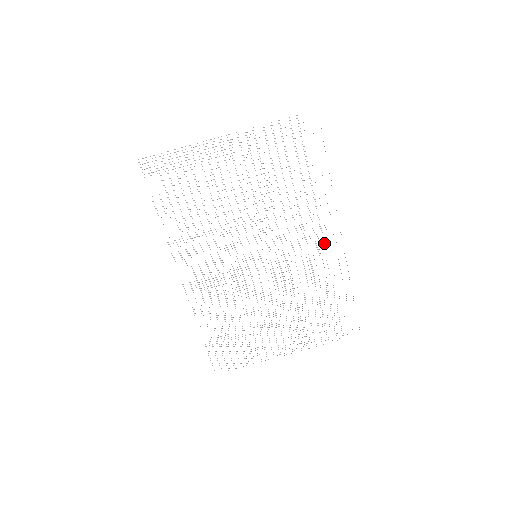
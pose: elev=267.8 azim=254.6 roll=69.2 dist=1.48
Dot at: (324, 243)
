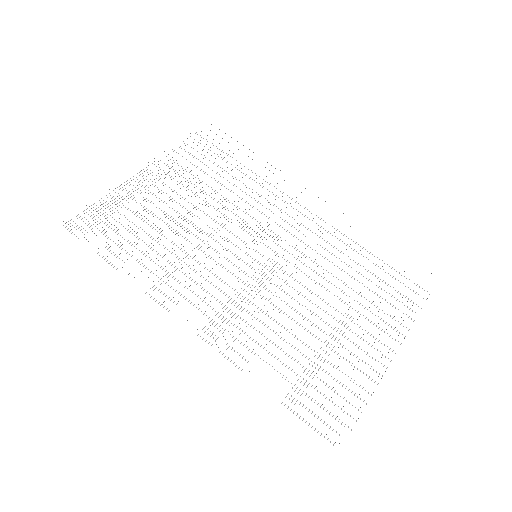
Dot at: (309, 211)
